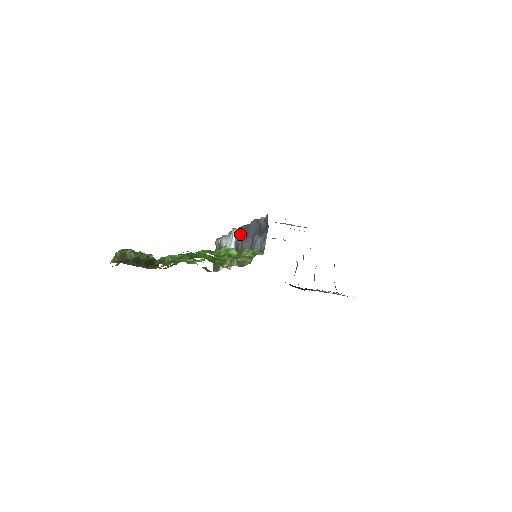
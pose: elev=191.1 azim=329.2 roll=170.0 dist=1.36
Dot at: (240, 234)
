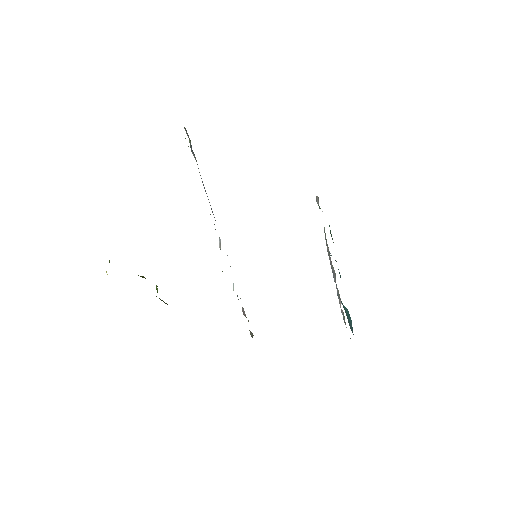
Dot at: occluded
